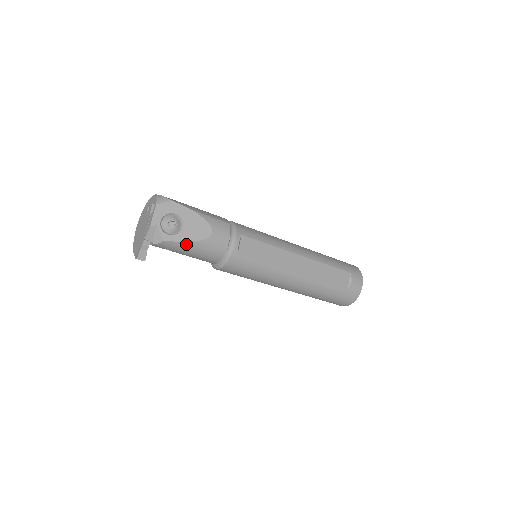
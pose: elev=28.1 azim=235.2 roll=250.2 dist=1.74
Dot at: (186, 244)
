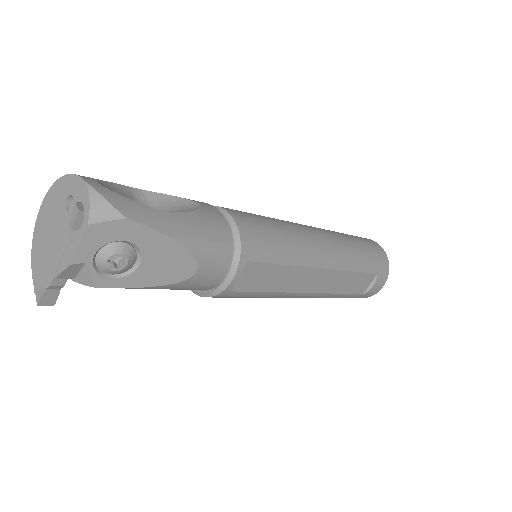
Dot at: (142, 288)
